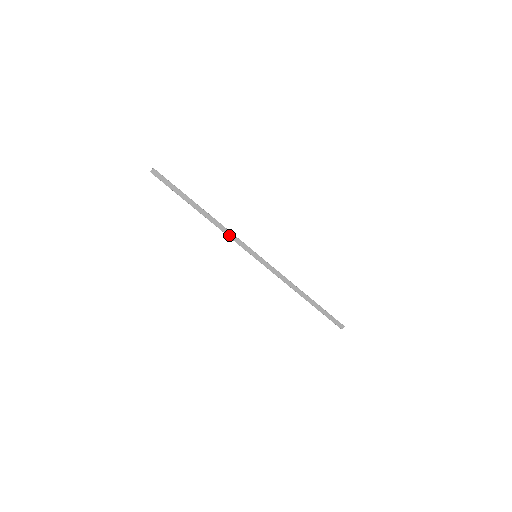
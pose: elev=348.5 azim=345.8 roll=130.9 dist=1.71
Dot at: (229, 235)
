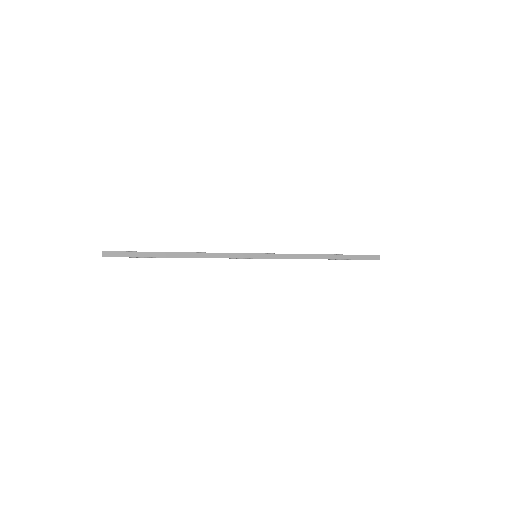
Dot at: (218, 257)
